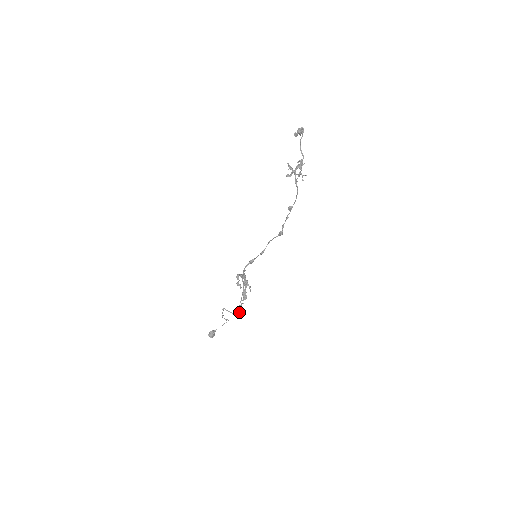
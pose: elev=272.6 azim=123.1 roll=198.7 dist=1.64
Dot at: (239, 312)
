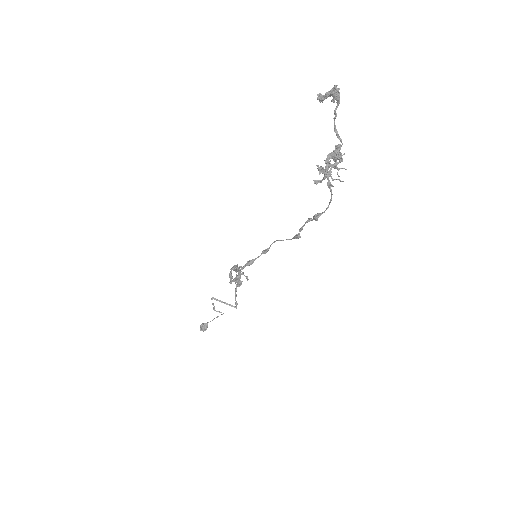
Dot at: (236, 303)
